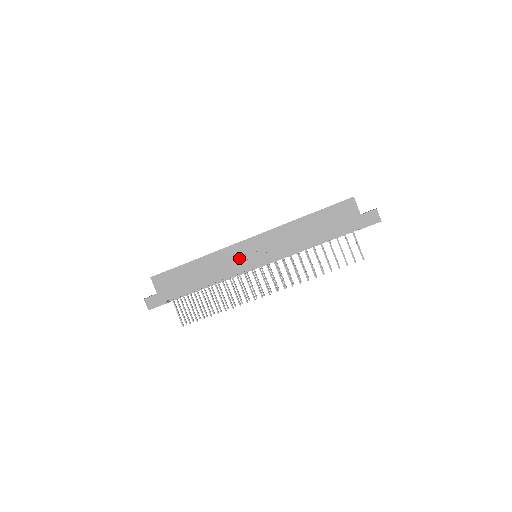
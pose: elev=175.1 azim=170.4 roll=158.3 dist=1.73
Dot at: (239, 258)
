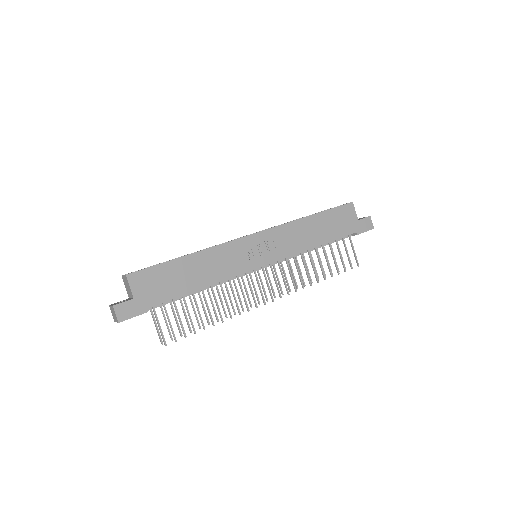
Dot at: (244, 255)
